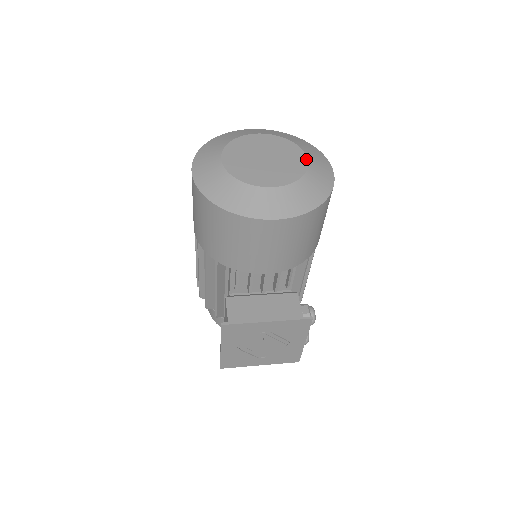
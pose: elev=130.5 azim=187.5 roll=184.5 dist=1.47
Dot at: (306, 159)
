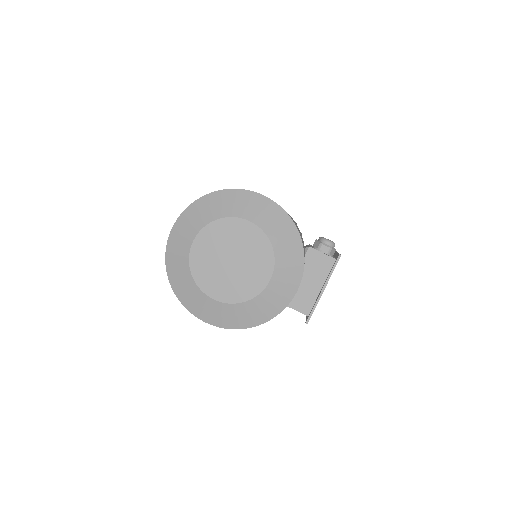
Dot at: (251, 224)
